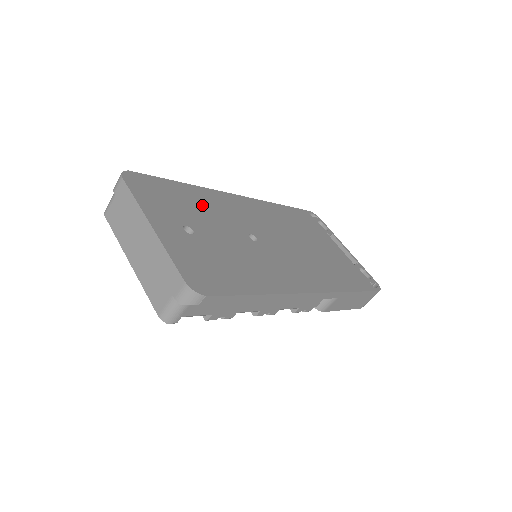
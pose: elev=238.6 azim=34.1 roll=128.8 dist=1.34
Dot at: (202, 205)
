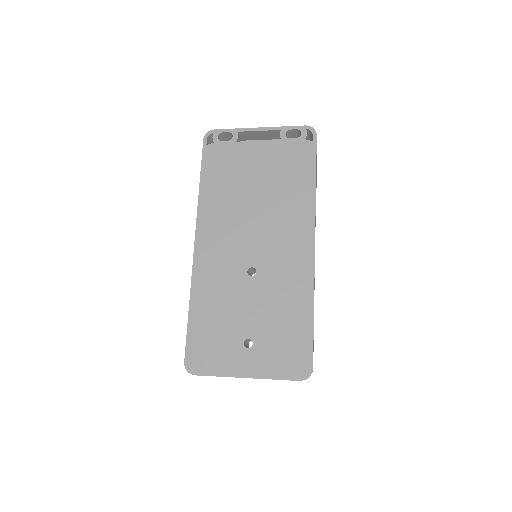
Dot at: (216, 307)
